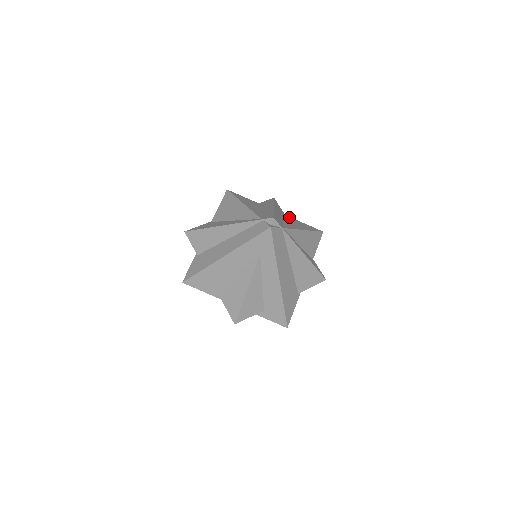
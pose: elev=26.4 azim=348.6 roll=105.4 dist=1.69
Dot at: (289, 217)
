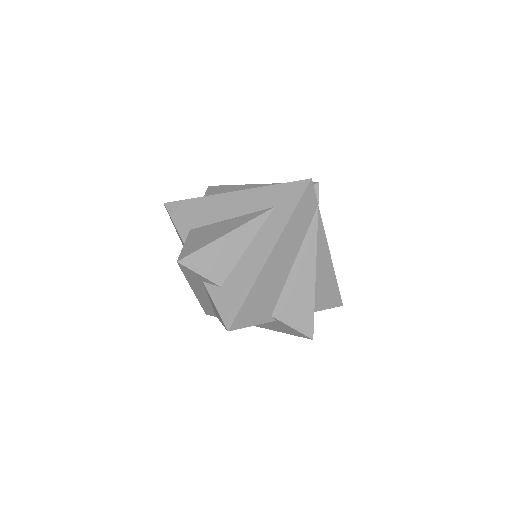
Dot at: occluded
